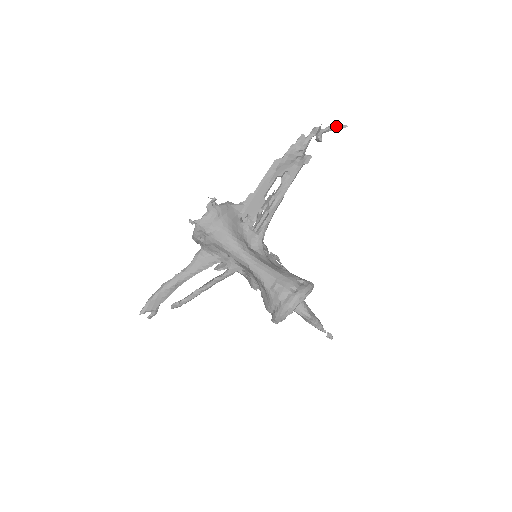
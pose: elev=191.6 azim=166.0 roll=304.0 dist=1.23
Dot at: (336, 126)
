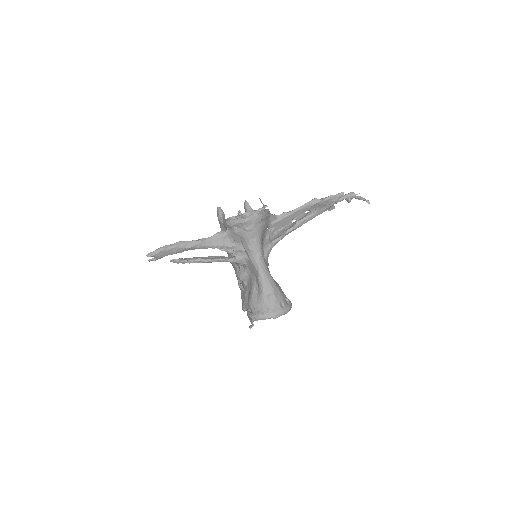
Dot at: (364, 199)
